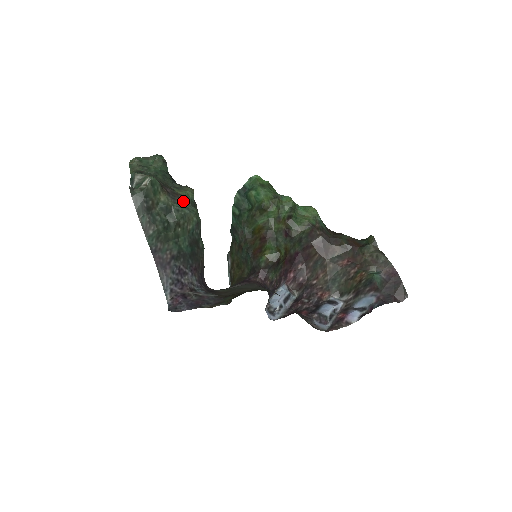
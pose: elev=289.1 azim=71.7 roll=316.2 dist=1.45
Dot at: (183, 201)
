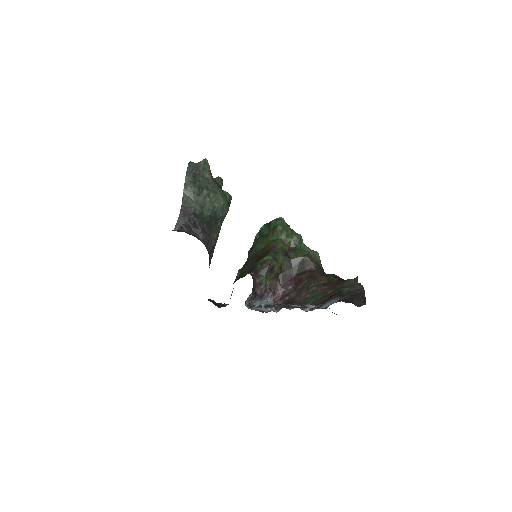
Dot at: (220, 189)
